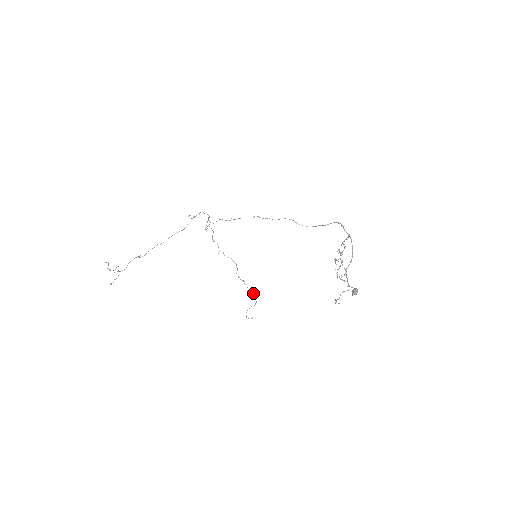
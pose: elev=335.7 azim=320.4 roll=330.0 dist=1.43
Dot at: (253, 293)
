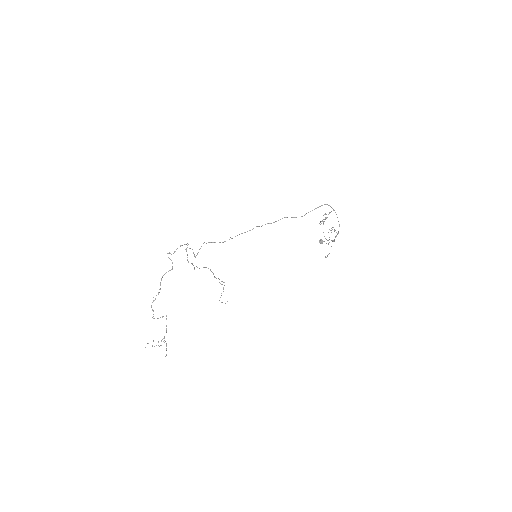
Dot at: occluded
